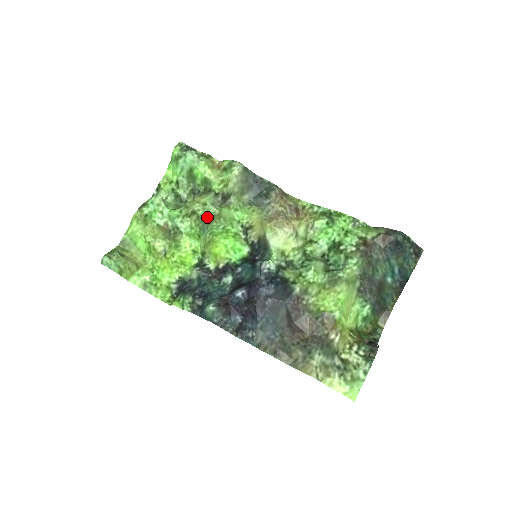
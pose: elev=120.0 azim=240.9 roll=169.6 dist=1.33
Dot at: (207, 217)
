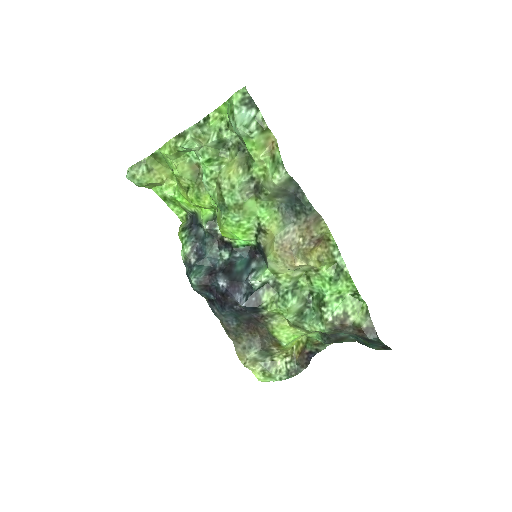
Dot at: (229, 201)
